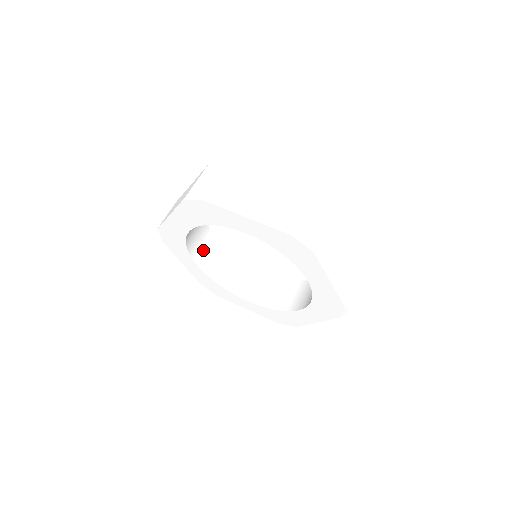
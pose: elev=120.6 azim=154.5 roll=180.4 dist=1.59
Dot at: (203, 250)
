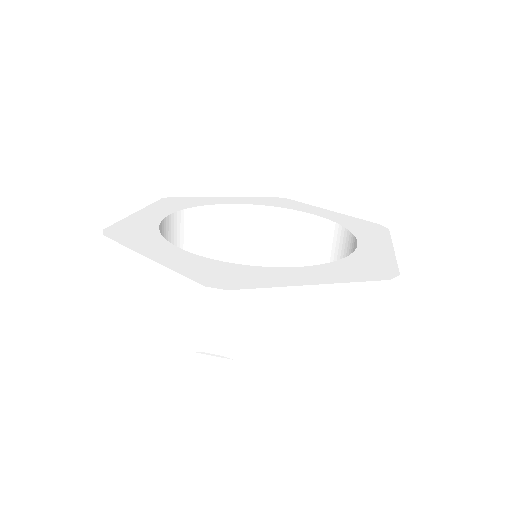
Dot at: occluded
